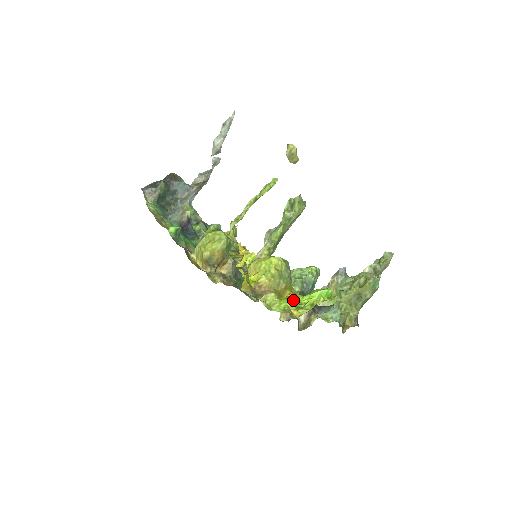
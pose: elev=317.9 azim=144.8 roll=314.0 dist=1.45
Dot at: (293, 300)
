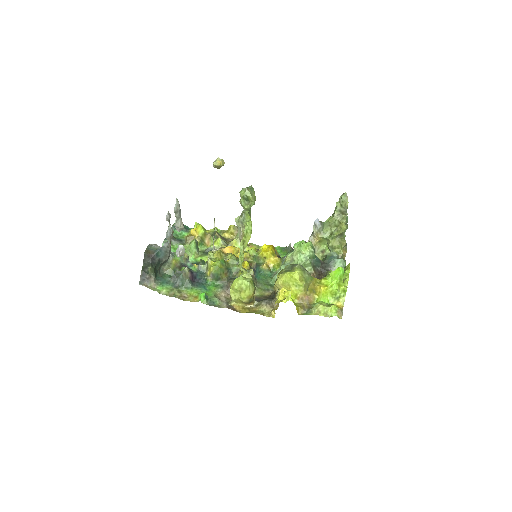
Dot at: (330, 295)
